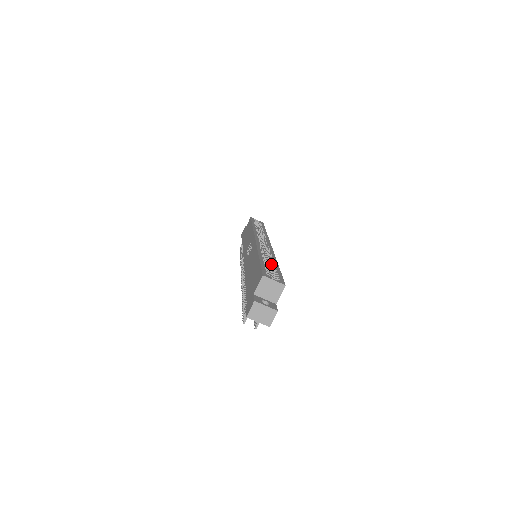
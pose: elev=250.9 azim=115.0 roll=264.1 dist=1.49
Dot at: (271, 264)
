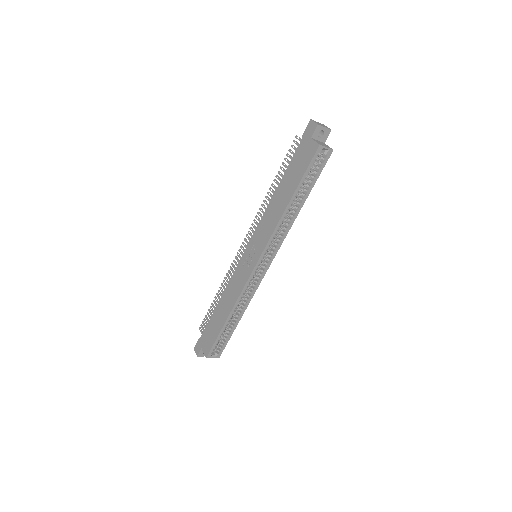
Dot at: (233, 323)
